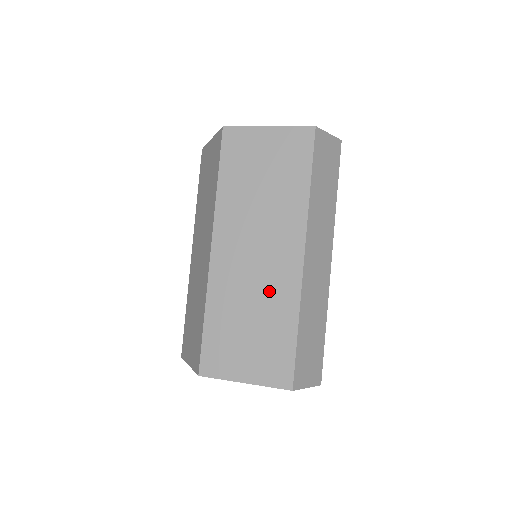
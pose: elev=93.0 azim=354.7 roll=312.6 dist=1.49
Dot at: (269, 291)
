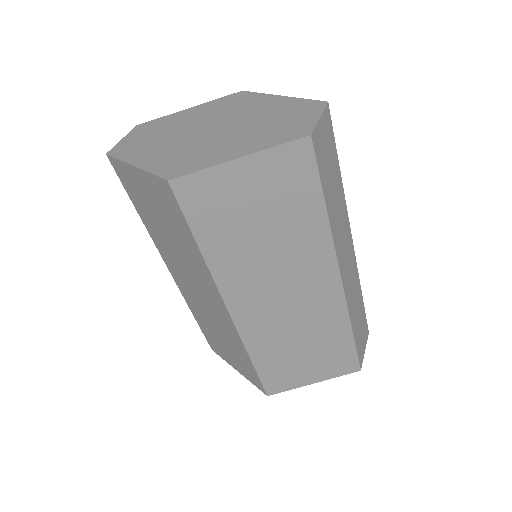
Dot at: (312, 319)
